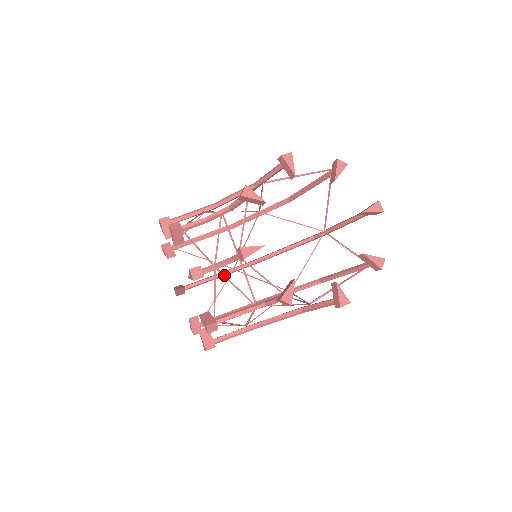
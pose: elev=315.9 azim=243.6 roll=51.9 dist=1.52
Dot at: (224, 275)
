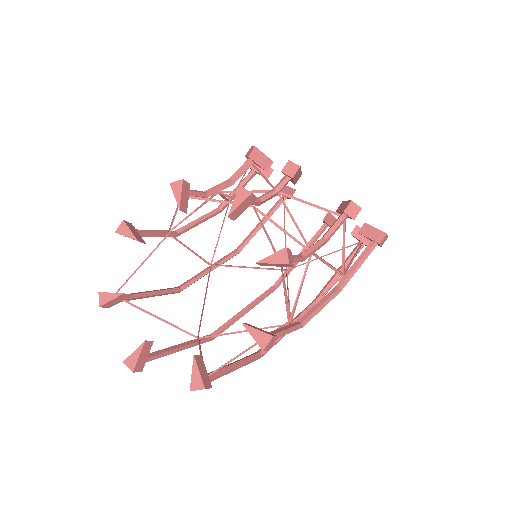
Dot at: (266, 216)
